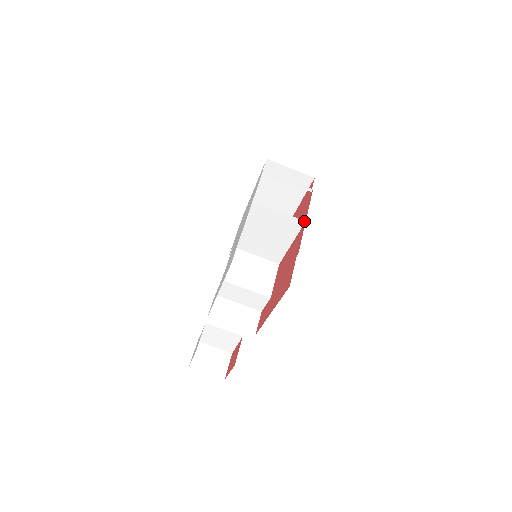
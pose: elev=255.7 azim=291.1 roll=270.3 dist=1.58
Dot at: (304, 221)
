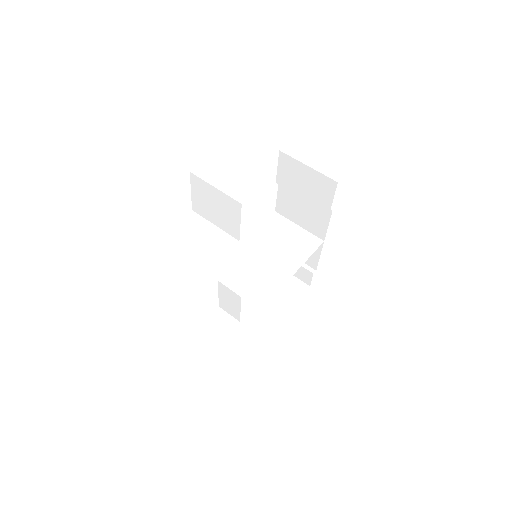
Dot at: (322, 241)
